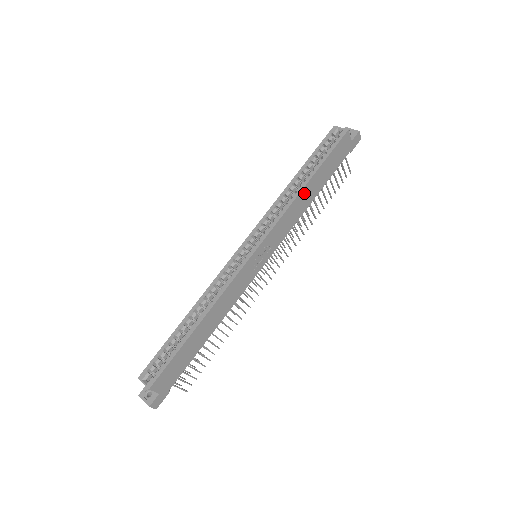
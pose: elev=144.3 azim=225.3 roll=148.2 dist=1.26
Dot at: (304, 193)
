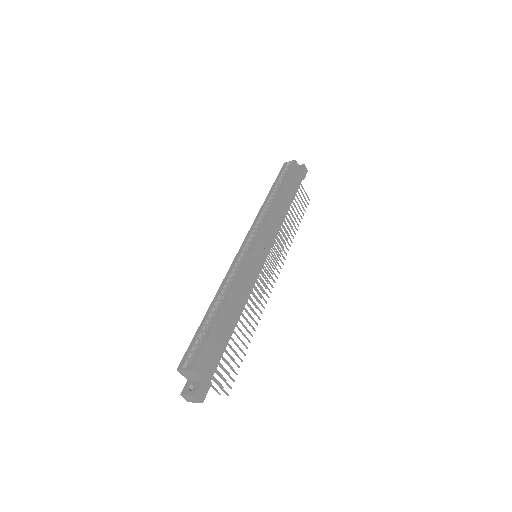
Dot at: (279, 202)
